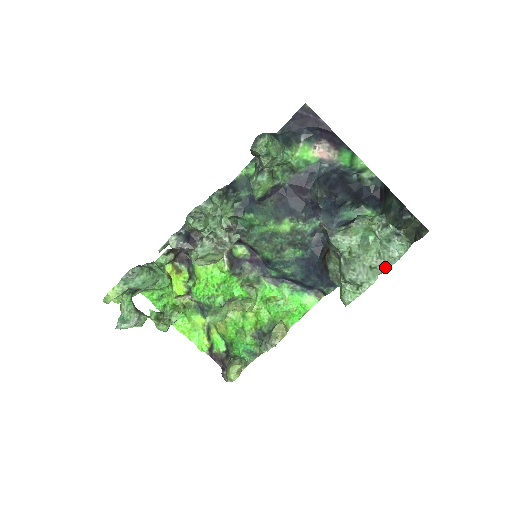
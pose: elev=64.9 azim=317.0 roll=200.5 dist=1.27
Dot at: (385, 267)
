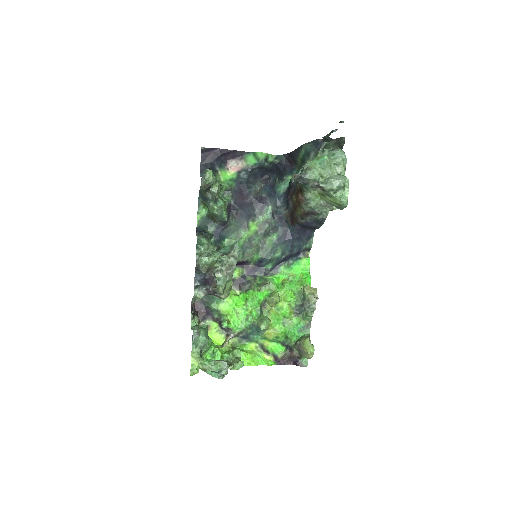
Dot at: (344, 169)
